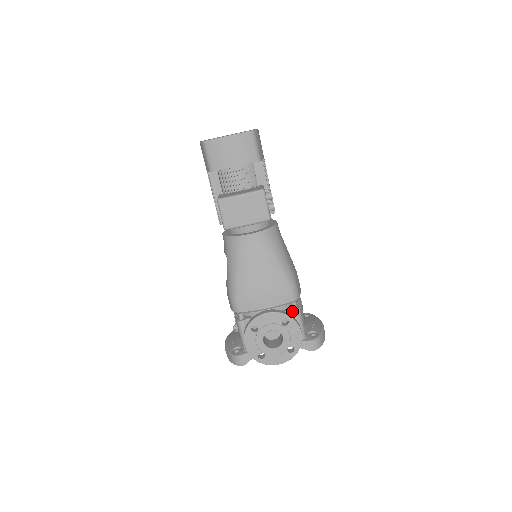
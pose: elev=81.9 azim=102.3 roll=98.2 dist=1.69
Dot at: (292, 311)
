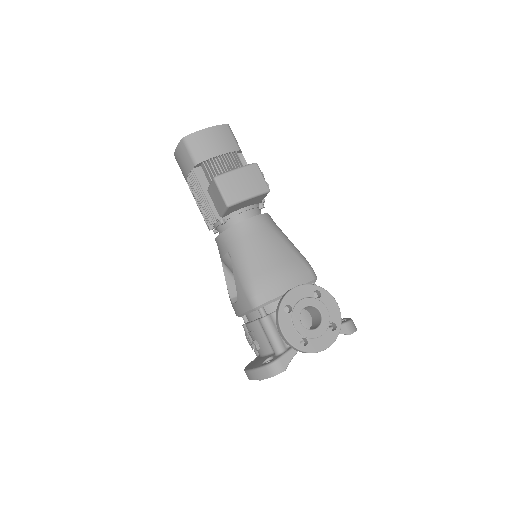
Dot at: (316, 293)
